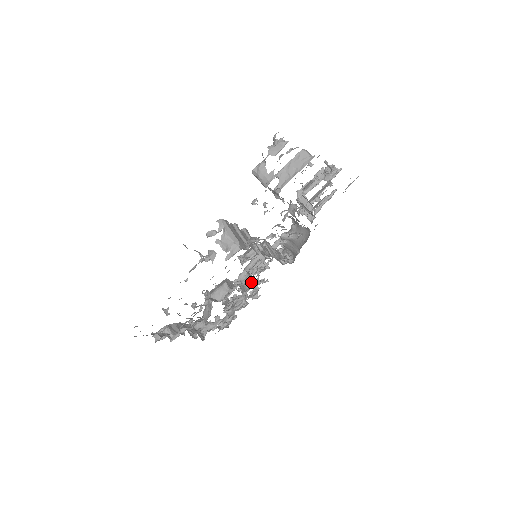
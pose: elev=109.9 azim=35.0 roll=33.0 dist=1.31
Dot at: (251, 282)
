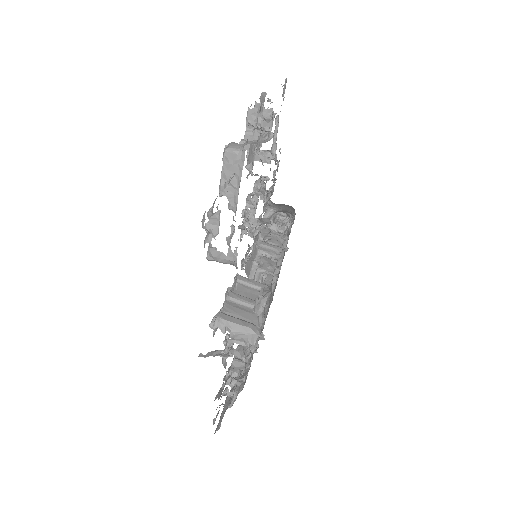
Dot at: occluded
